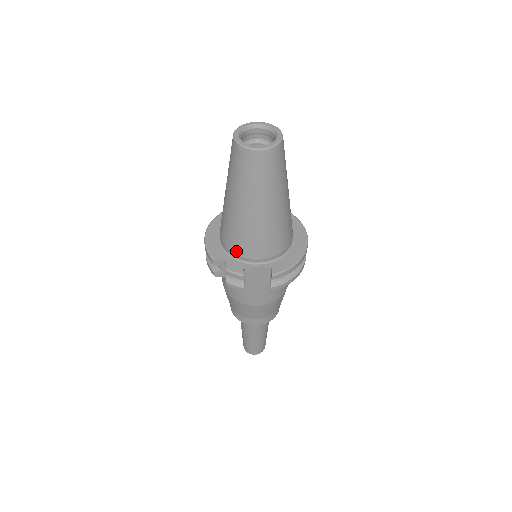
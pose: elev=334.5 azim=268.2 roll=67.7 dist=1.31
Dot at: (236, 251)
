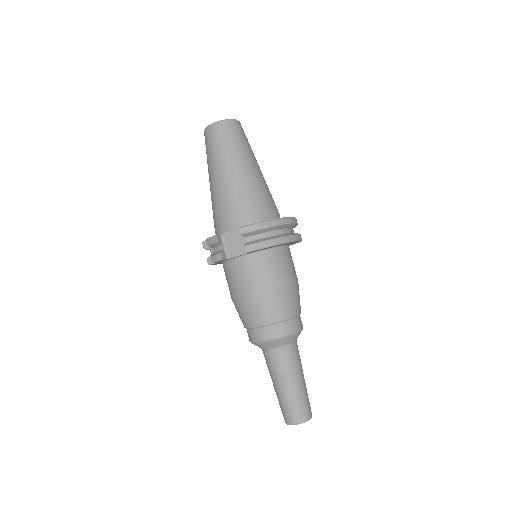
Dot at: (218, 226)
